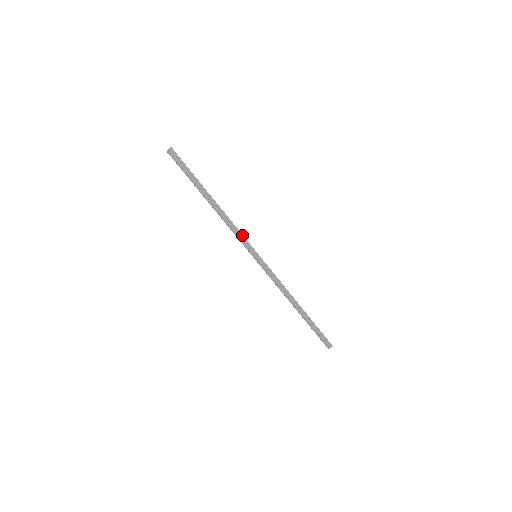
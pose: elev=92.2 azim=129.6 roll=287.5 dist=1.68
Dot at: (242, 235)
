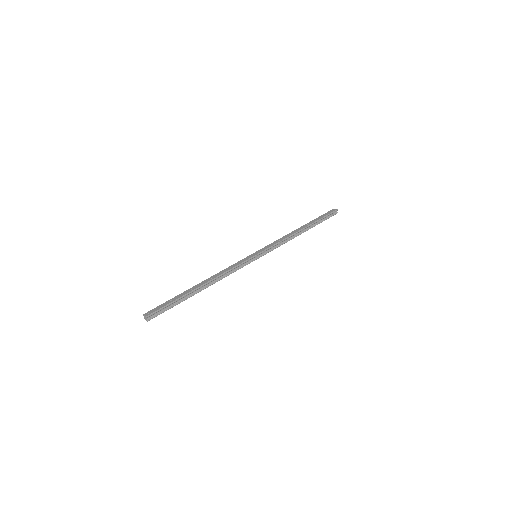
Dot at: (238, 265)
